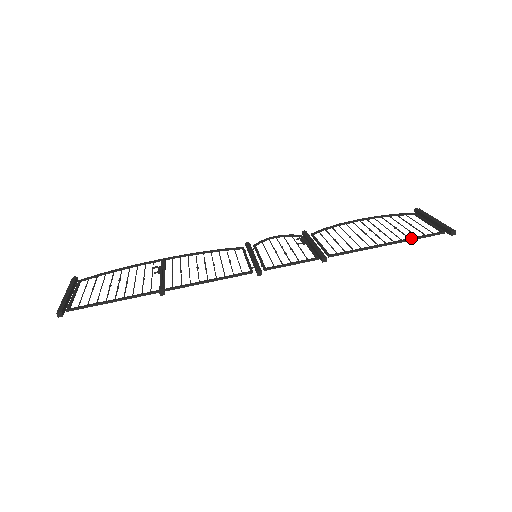
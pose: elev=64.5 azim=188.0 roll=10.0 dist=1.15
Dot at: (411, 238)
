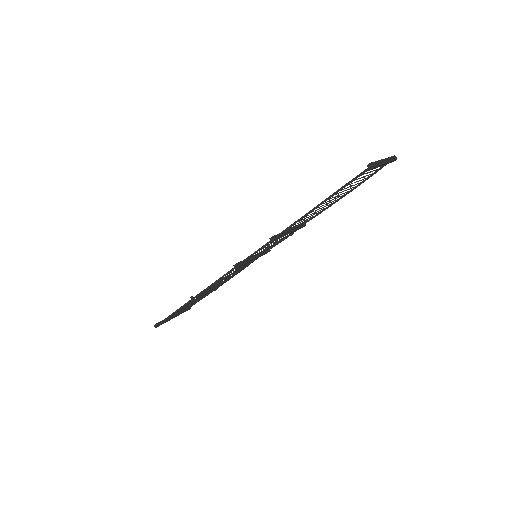
Dot at: (337, 190)
